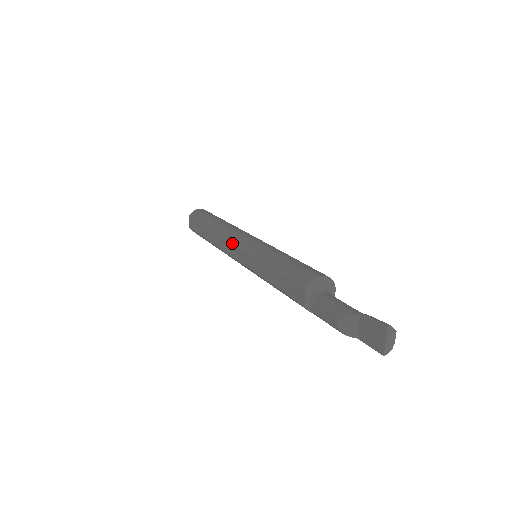
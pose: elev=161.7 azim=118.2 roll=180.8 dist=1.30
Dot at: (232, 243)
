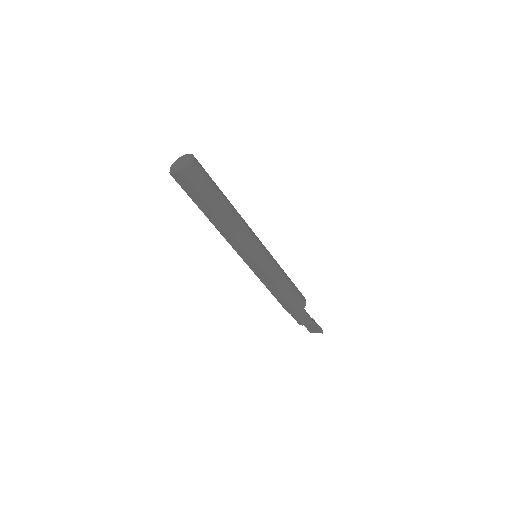
Dot at: (247, 252)
